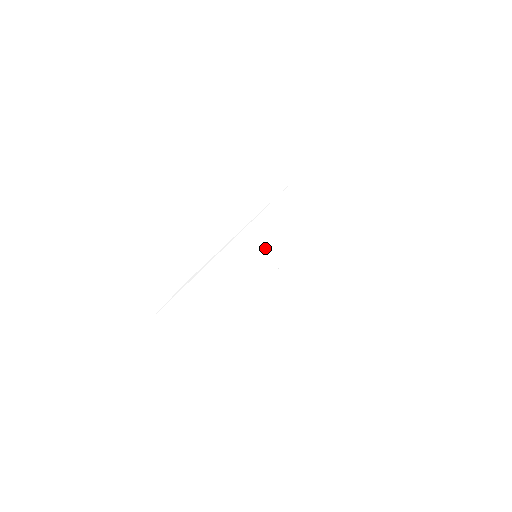
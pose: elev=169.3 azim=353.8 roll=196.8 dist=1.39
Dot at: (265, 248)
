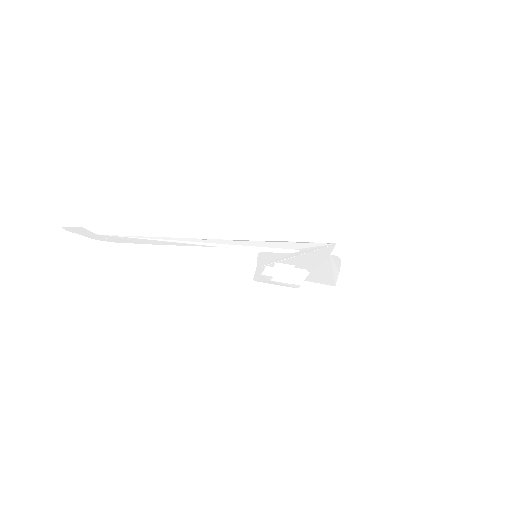
Dot at: (268, 258)
